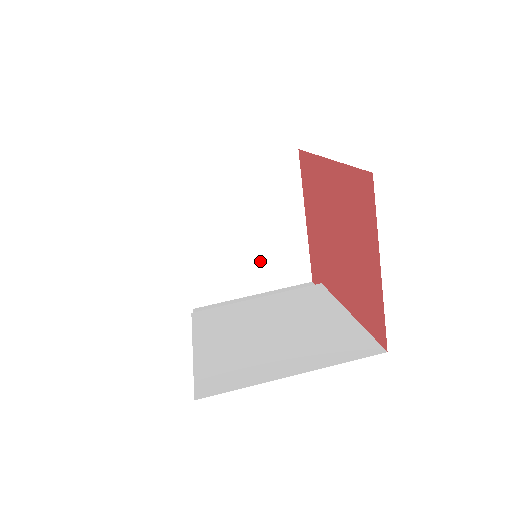
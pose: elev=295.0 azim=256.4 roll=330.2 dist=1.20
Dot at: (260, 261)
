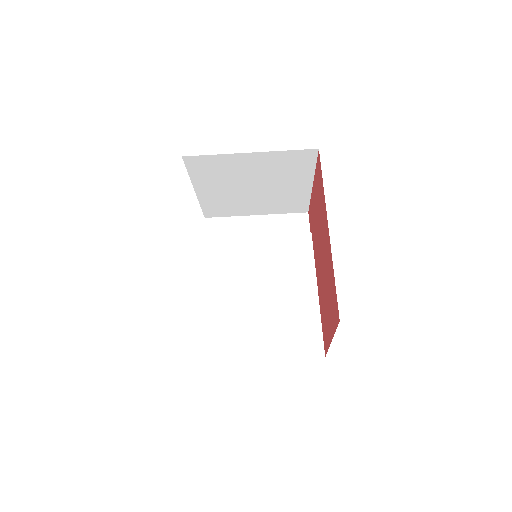
Dot at: (266, 201)
